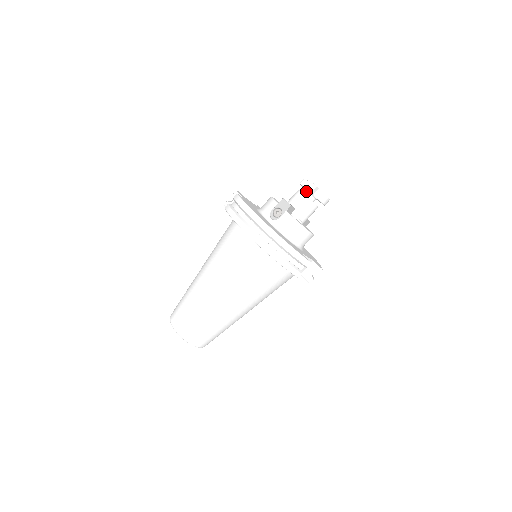
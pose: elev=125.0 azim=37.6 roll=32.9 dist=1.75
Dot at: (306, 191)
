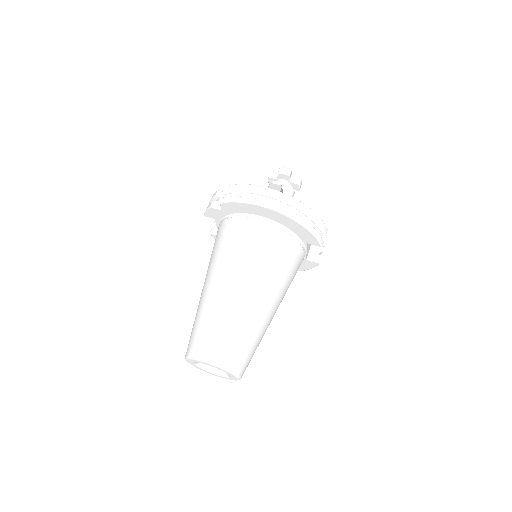
Dot at: occluded
